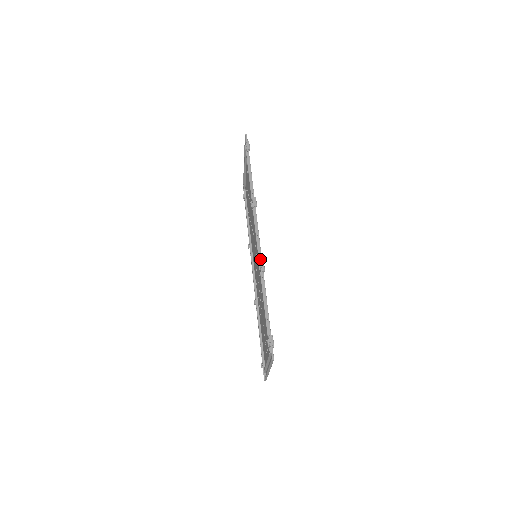
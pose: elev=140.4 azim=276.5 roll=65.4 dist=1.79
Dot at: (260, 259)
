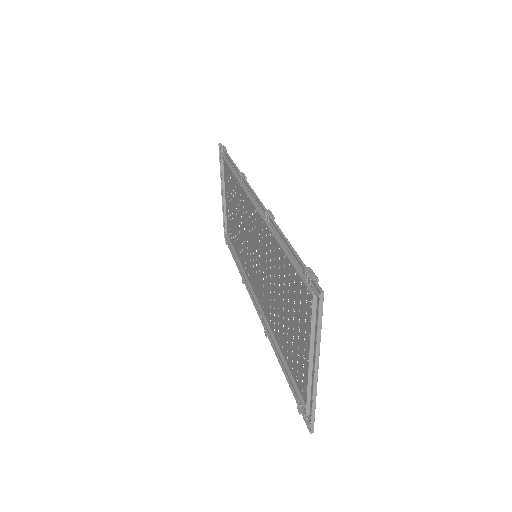
Dot at: (264, 209)
